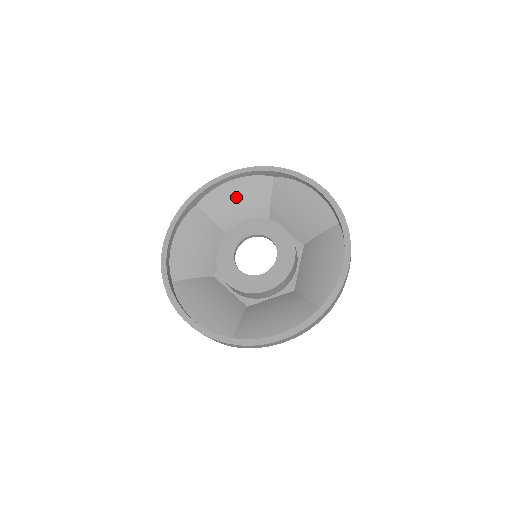
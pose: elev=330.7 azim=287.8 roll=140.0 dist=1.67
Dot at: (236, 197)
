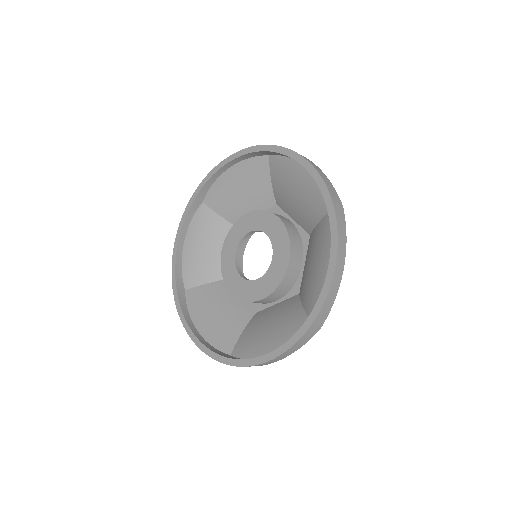
Dot at: (236, 187)
